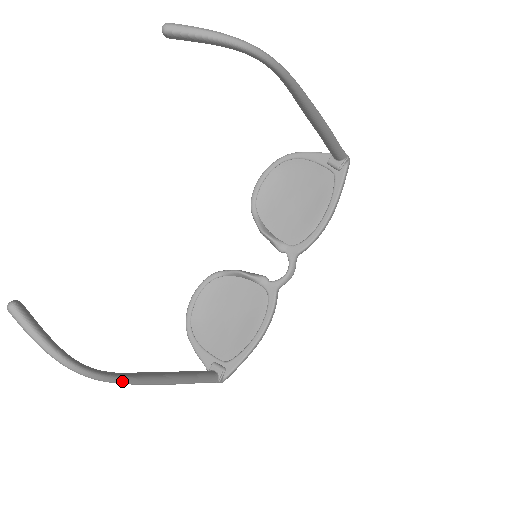
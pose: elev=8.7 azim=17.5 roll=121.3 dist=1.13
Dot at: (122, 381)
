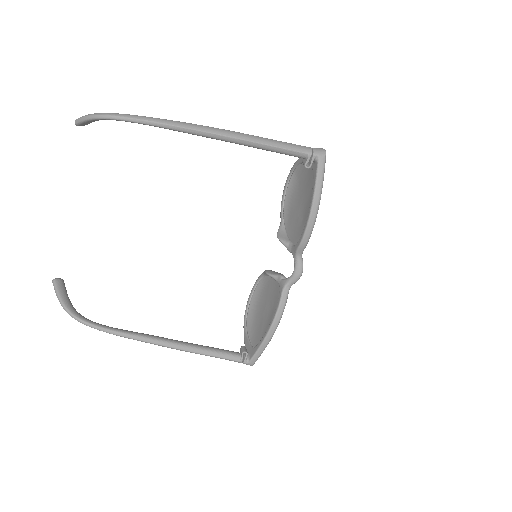
Dot at: (108, 331)
